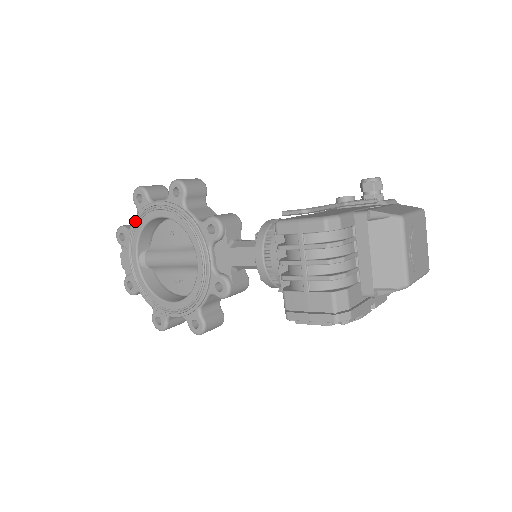
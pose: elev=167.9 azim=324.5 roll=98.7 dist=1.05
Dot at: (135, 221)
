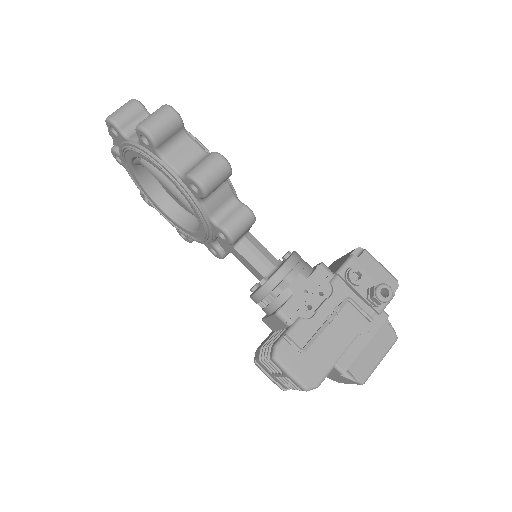
Dot at: (135, 149)
